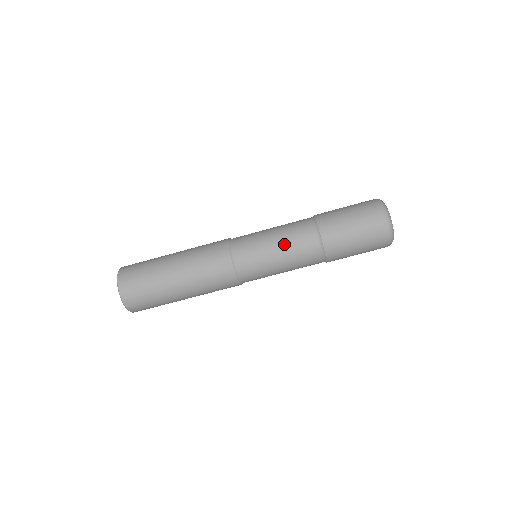
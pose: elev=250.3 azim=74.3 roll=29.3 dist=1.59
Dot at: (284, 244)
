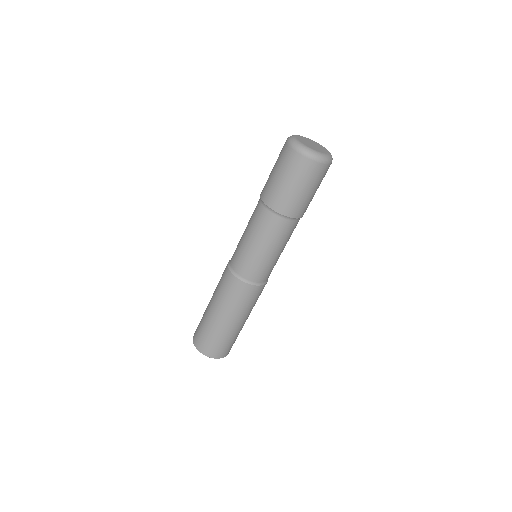
Dot at: (251, 232)
